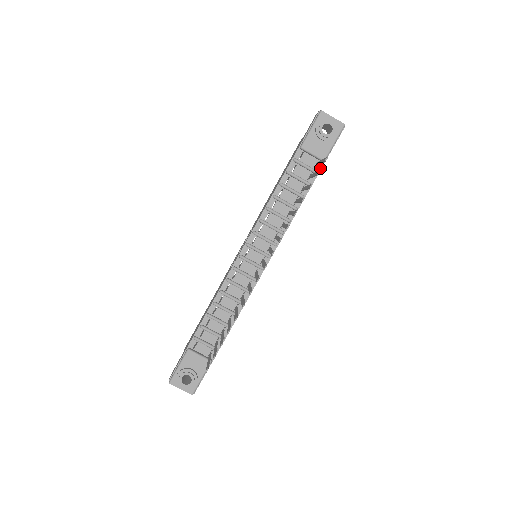
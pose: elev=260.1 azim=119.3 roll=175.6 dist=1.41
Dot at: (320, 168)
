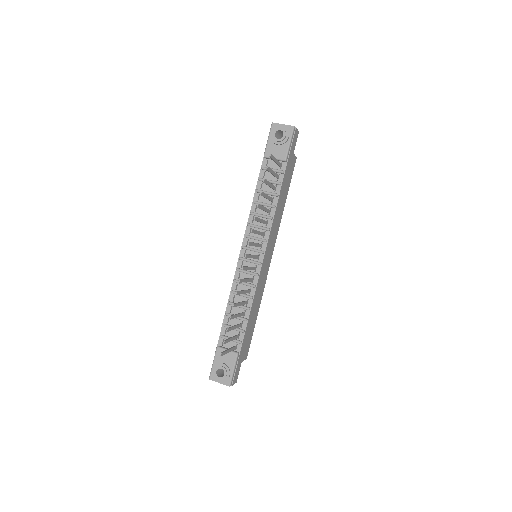
Dot at: (285, 168)
